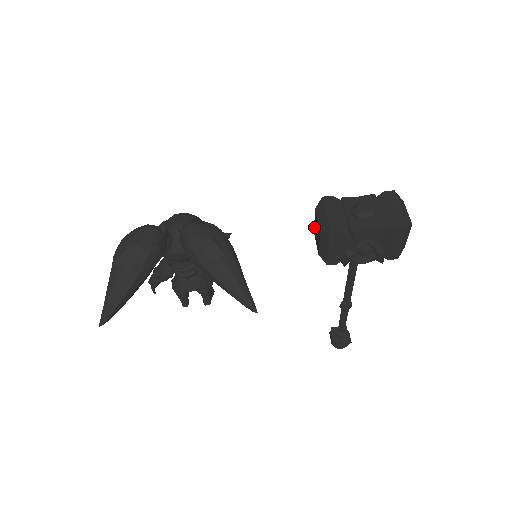
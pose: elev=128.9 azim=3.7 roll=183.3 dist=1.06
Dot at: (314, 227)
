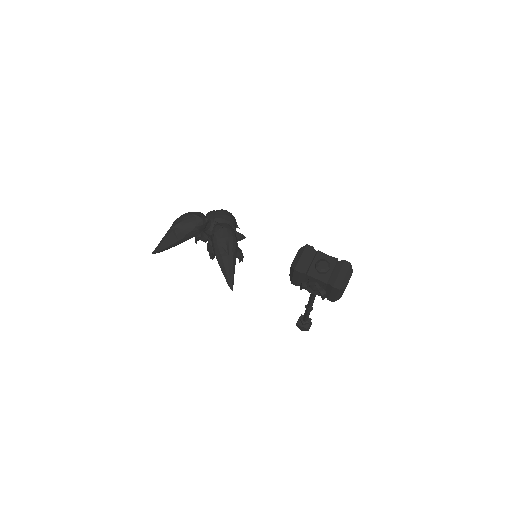
Dot at: occluded
